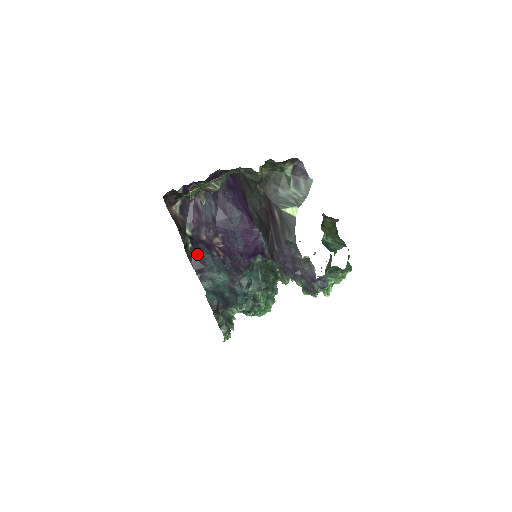
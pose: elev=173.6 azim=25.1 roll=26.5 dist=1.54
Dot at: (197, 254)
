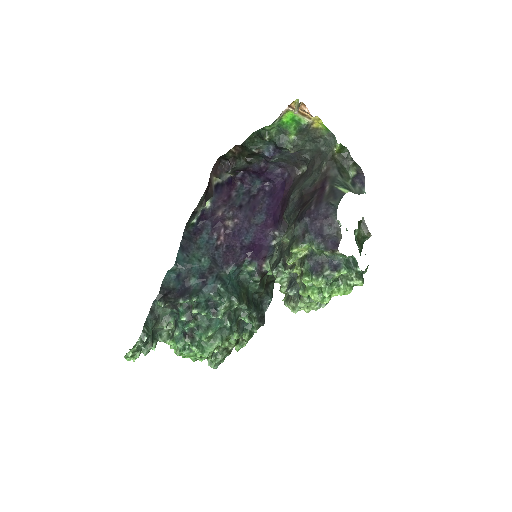
Dot at: (196, 229)
